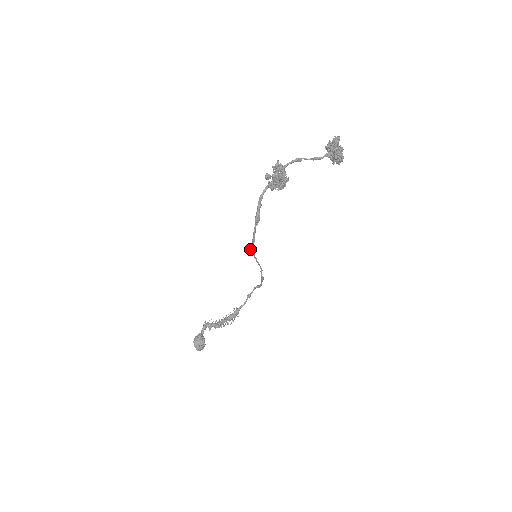
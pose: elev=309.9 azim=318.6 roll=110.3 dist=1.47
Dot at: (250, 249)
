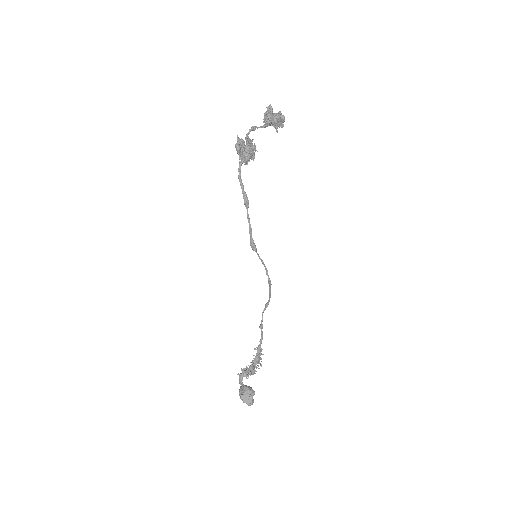
Dot at: (250, 245)
